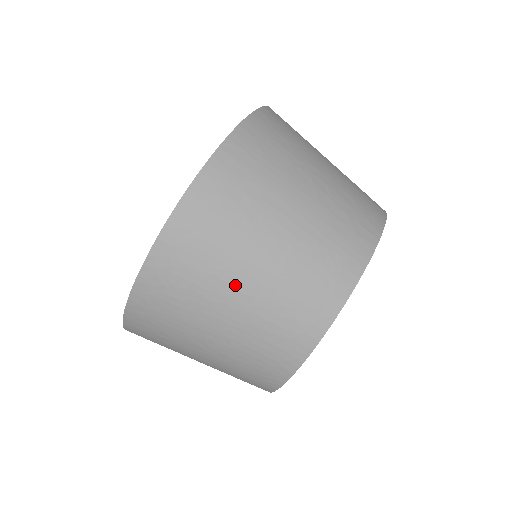
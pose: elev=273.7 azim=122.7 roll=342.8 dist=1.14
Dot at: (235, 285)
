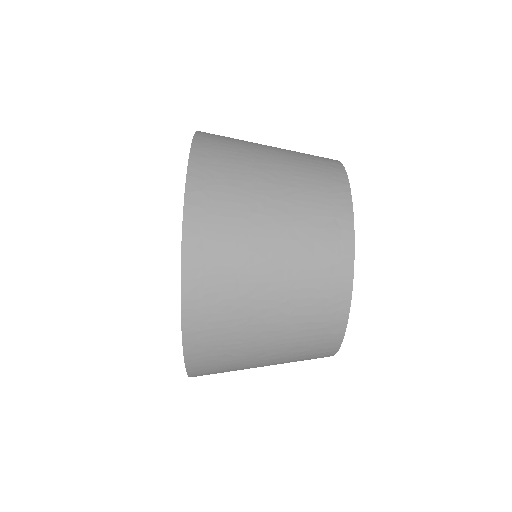
Dot at: occluded
